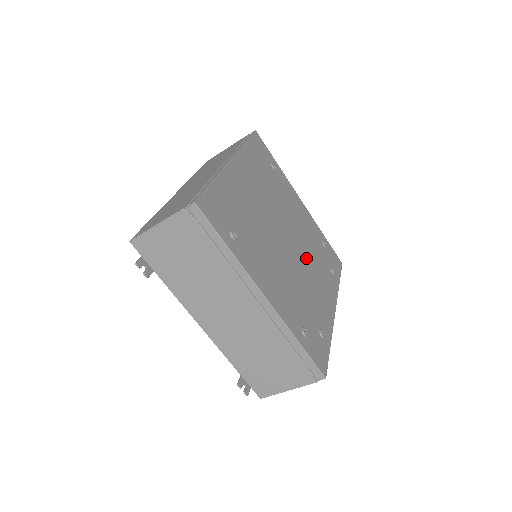
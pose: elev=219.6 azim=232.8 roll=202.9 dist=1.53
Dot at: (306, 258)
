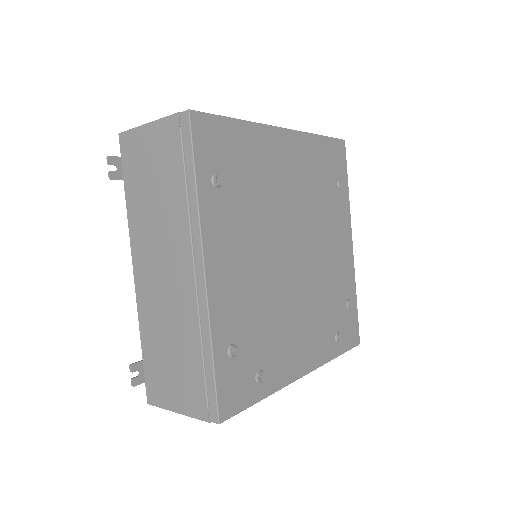
Dot at: (308, 292)
